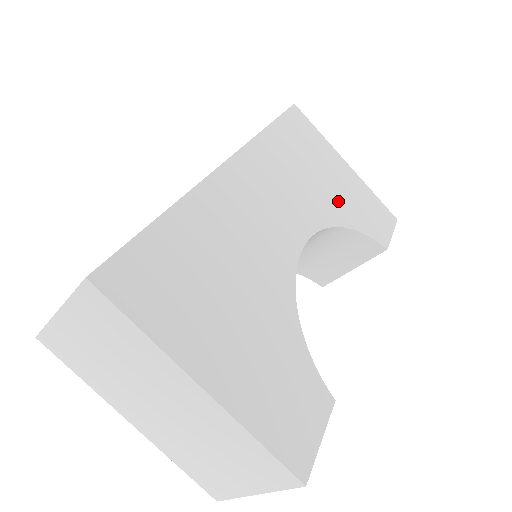
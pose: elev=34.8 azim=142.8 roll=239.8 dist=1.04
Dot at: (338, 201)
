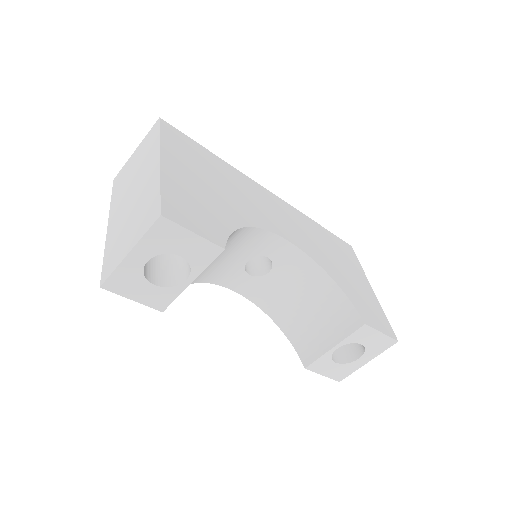
Dot at: (341, 275)
